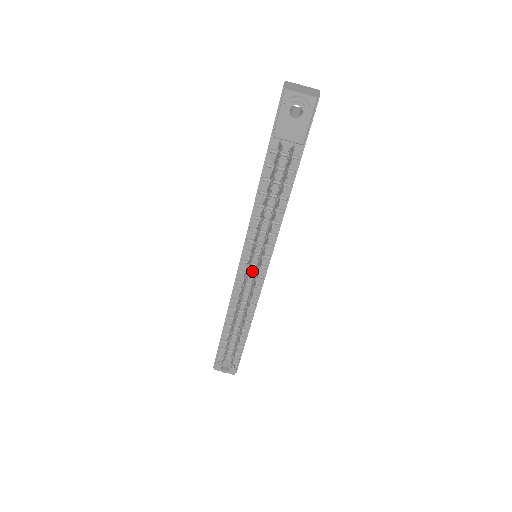
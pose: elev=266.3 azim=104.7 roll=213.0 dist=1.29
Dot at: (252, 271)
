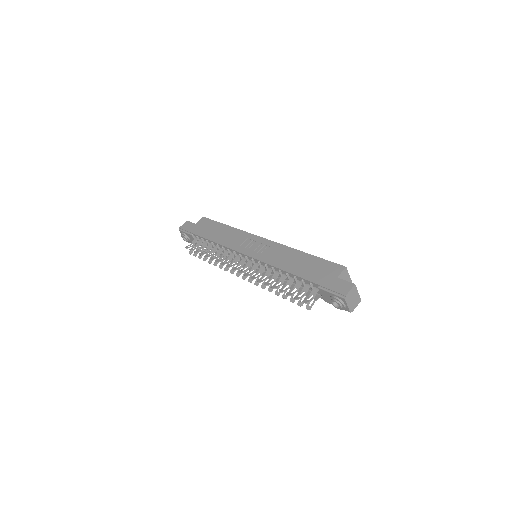
Dot at: occluded
